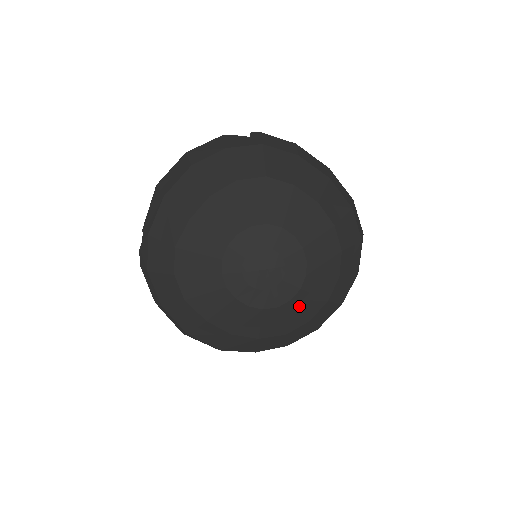
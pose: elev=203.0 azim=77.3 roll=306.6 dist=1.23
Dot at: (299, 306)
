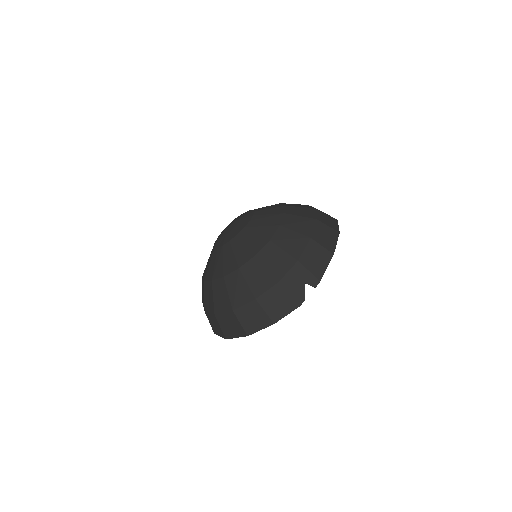
Dot at: (254, 231)
